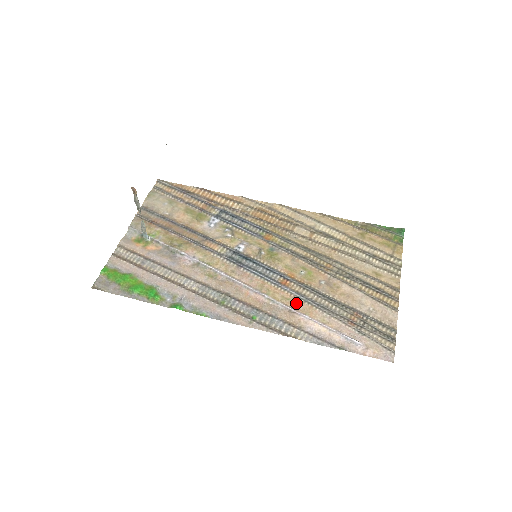
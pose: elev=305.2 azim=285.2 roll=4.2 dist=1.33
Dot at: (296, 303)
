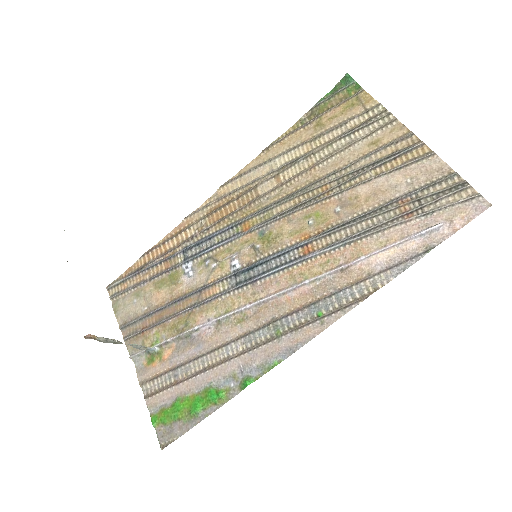
Dot at: (338, 257)
